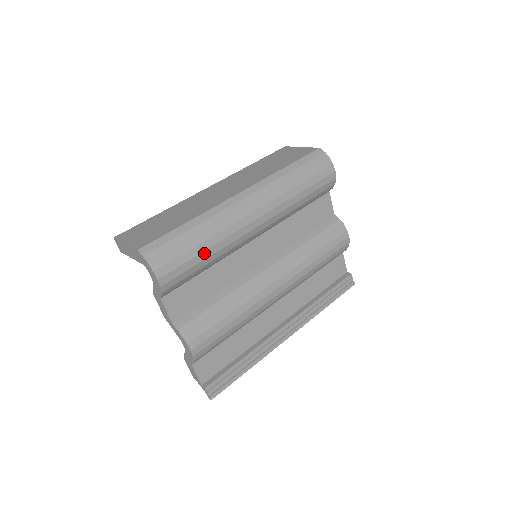
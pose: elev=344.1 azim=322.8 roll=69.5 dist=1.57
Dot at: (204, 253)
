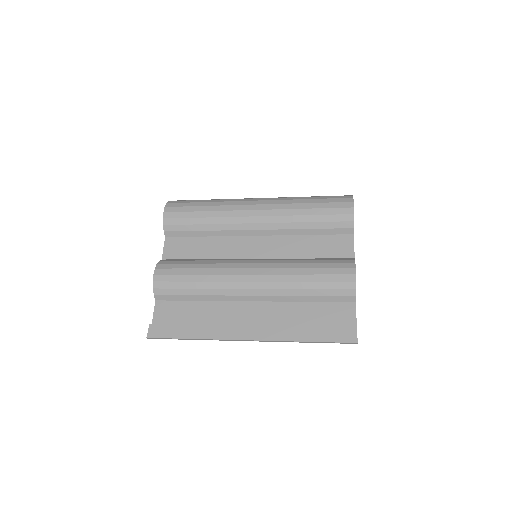
Dot at: (202, 213)
